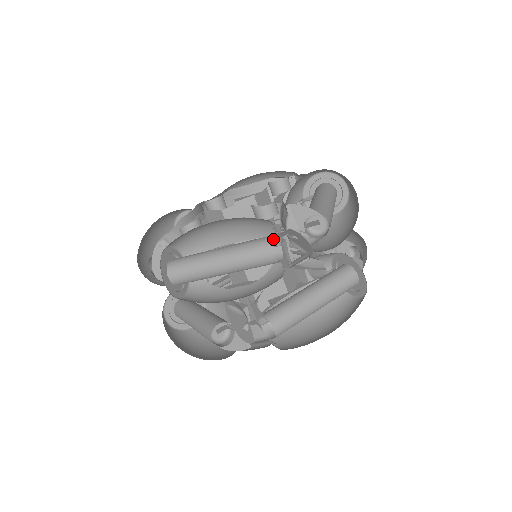
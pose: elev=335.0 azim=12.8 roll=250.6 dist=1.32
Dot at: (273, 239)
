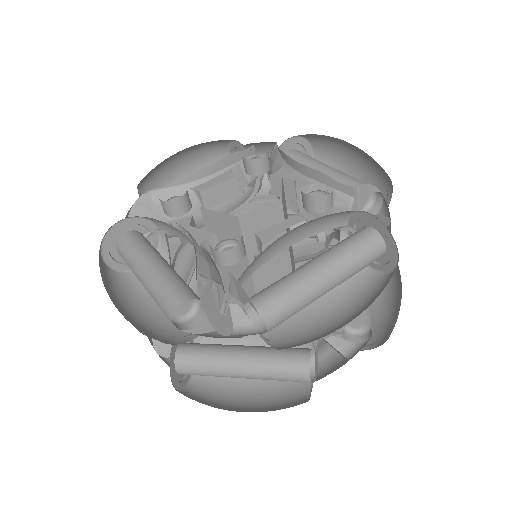
Dot at: (198, 298)
